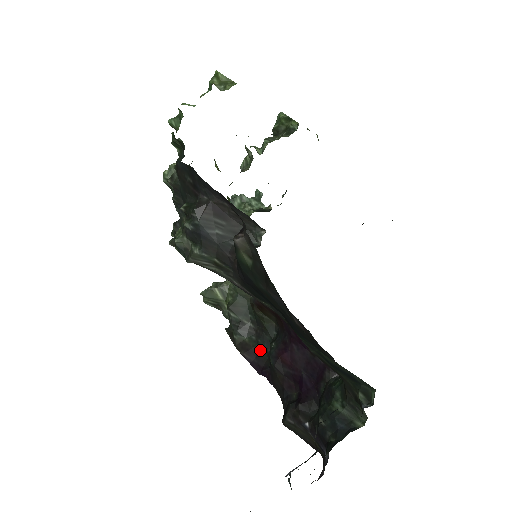
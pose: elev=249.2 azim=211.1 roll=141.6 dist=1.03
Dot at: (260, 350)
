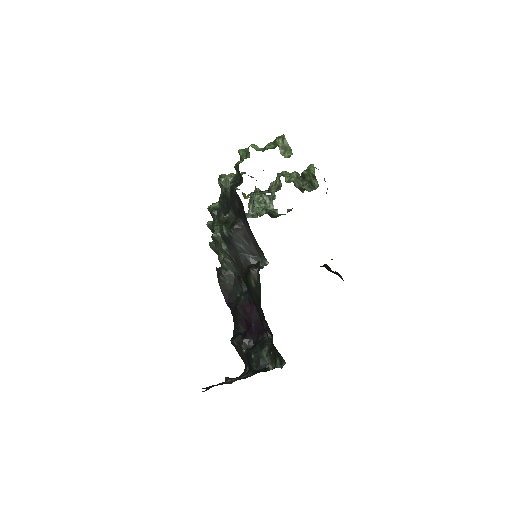
Dot at: (233, 293)
